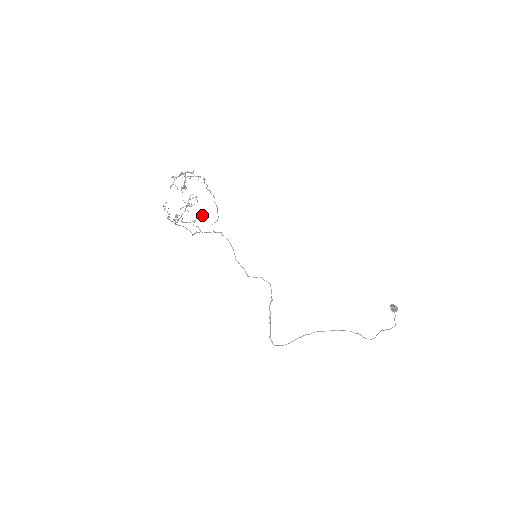
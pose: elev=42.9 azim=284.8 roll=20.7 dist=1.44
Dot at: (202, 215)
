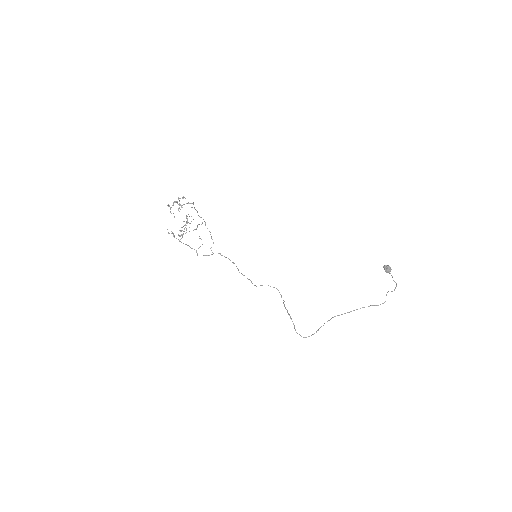
Dot at: (201, 224)
